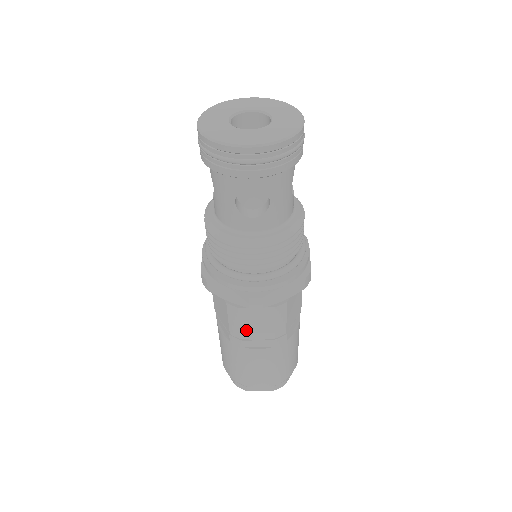
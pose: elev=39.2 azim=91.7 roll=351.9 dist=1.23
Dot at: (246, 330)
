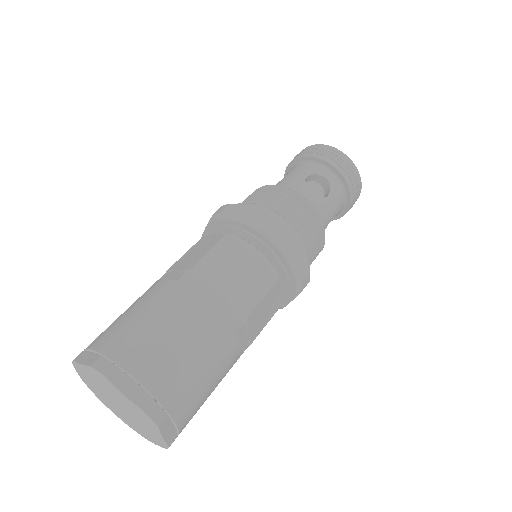
Dot at: (220, 269)
